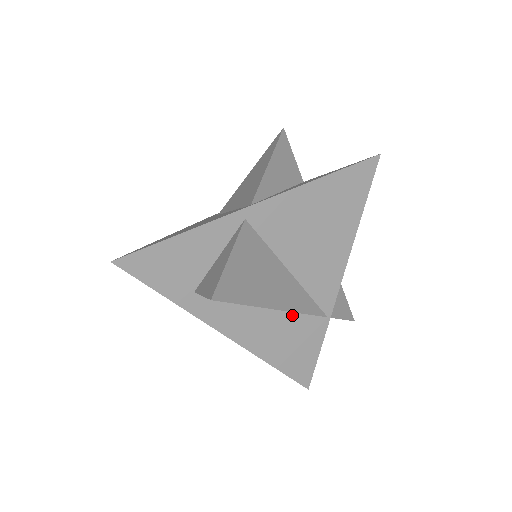
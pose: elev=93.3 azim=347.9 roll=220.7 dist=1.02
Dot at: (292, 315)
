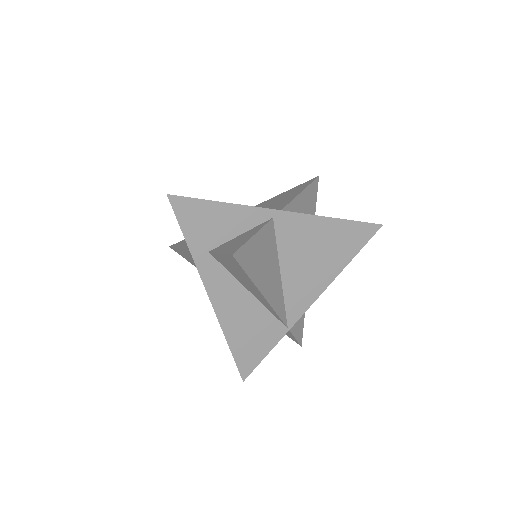
Dot at: (264, 311)
